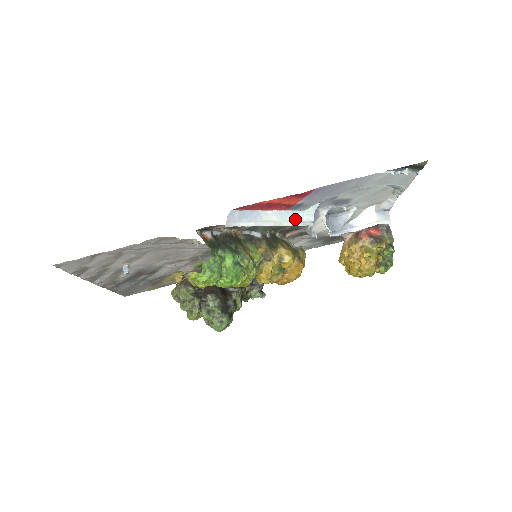
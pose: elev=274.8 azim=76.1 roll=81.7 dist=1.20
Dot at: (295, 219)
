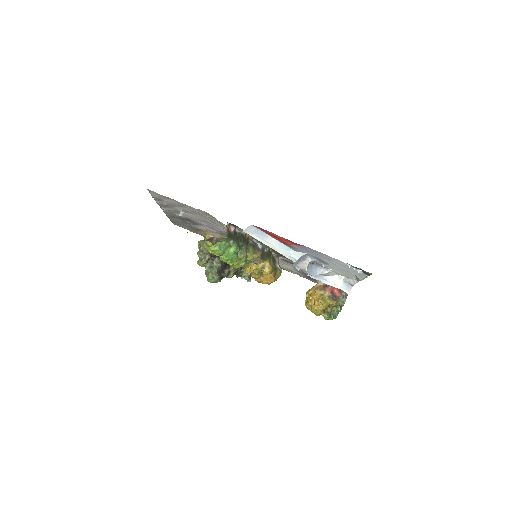
Dot at: (287, 252)
